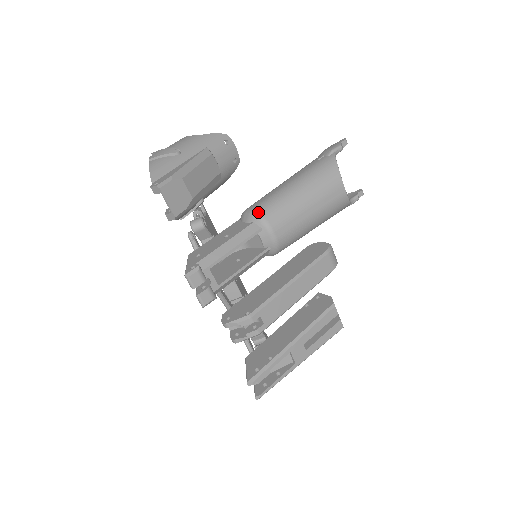
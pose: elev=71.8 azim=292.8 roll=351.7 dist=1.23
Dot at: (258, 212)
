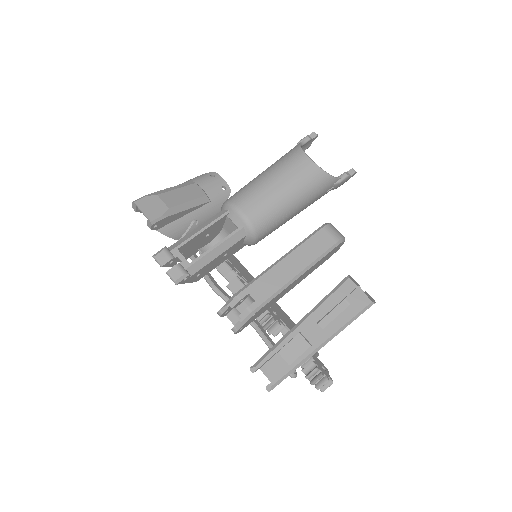
Dot at: (226, 201)
